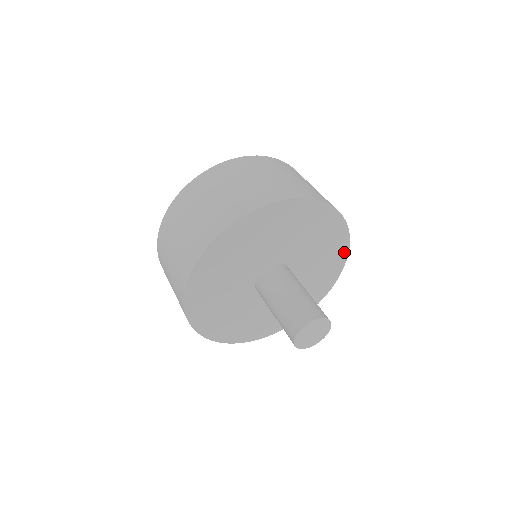
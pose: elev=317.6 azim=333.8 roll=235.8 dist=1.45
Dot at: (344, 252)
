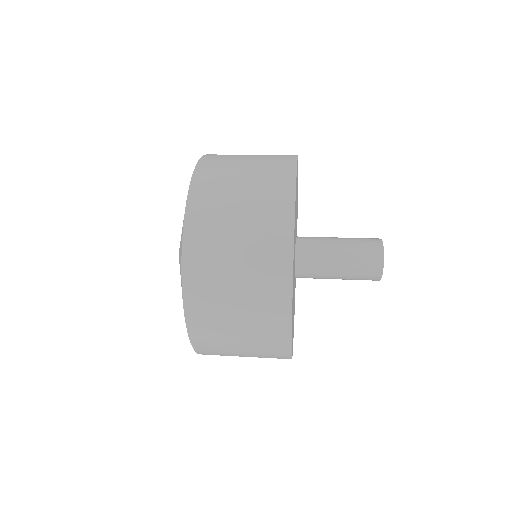
Dot at: occluded
